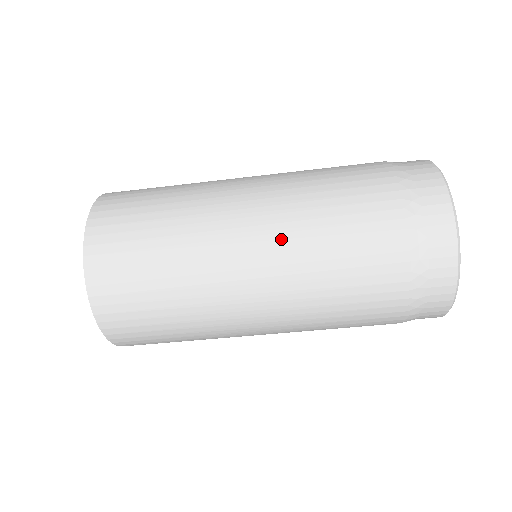
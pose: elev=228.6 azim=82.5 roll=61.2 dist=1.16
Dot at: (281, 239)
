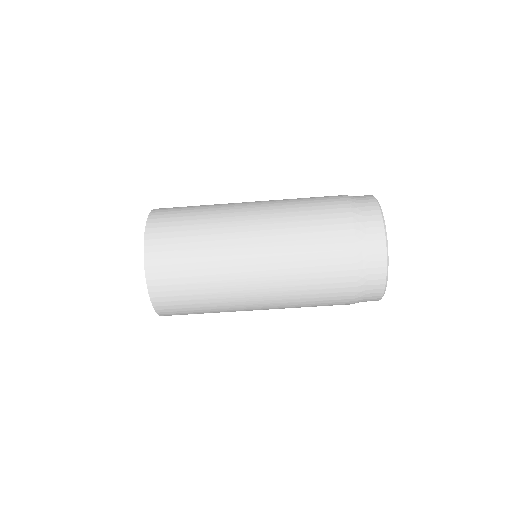
Dot at: (276, 253)
